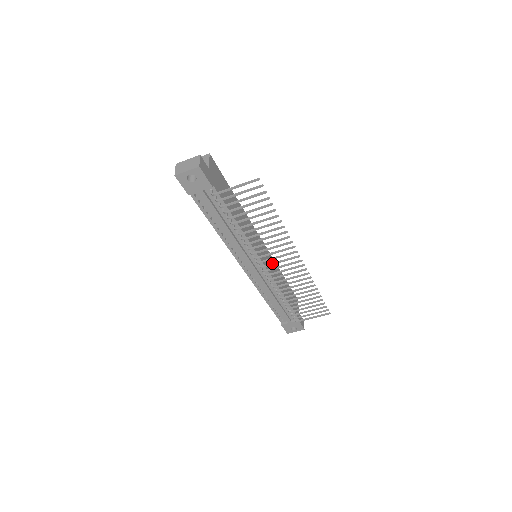
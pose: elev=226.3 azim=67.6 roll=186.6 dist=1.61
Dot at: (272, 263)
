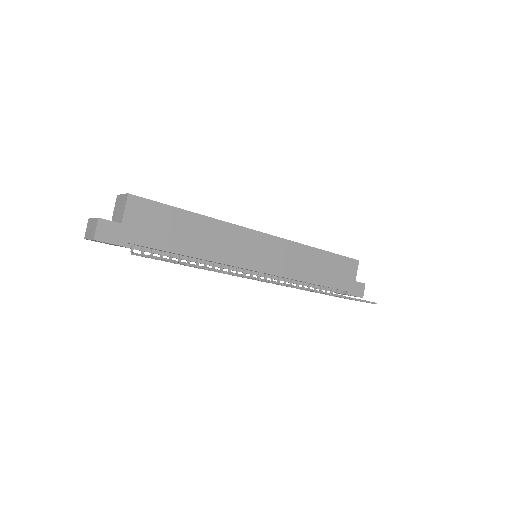
Dot at: occluded
